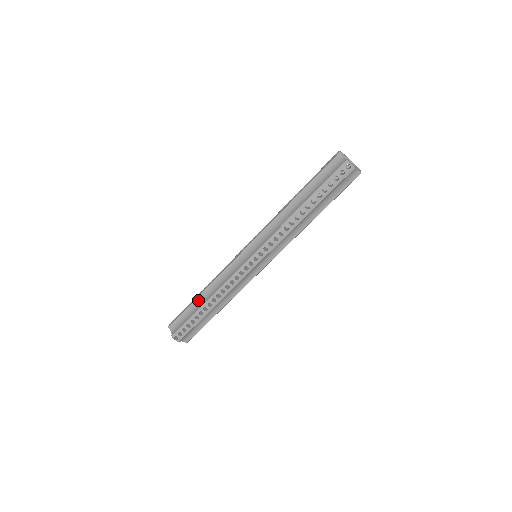
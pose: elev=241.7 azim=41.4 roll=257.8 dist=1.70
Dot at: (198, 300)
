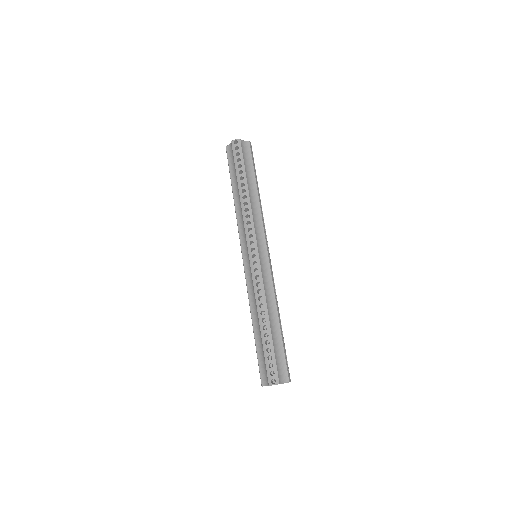
Dot at: (256, 333)
